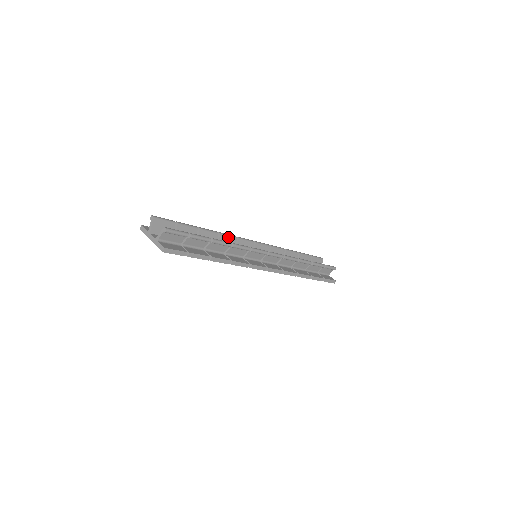
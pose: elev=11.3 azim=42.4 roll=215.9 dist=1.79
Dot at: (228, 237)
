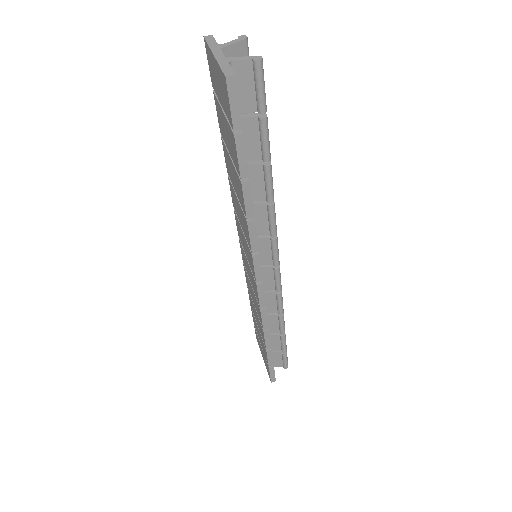
Dot at: occluded
